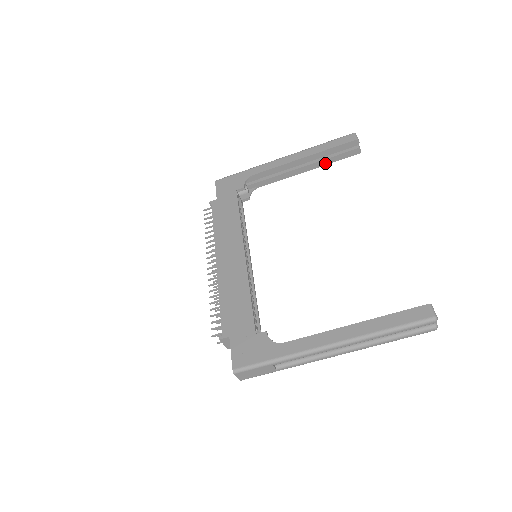
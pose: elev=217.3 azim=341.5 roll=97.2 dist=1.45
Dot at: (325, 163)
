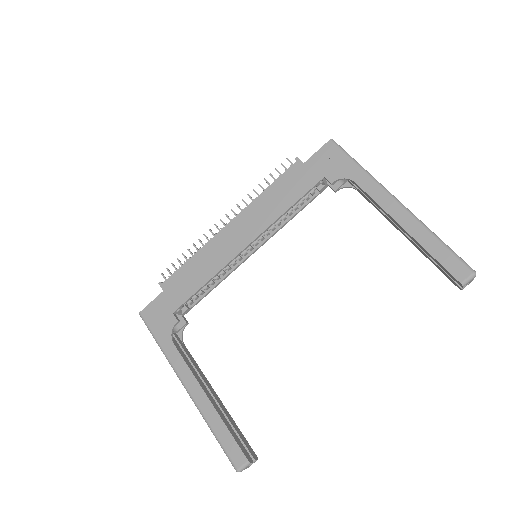
Dot at: (423, 252)
